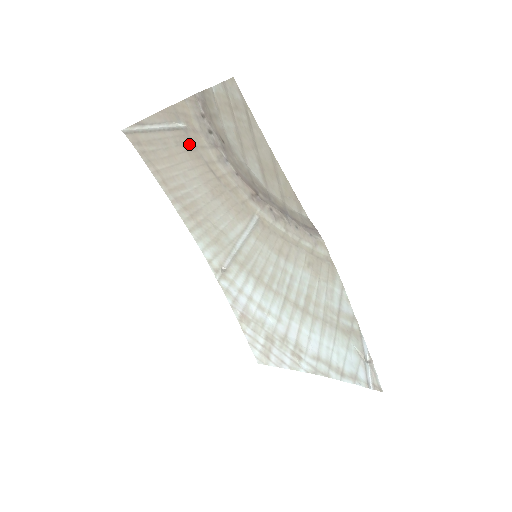
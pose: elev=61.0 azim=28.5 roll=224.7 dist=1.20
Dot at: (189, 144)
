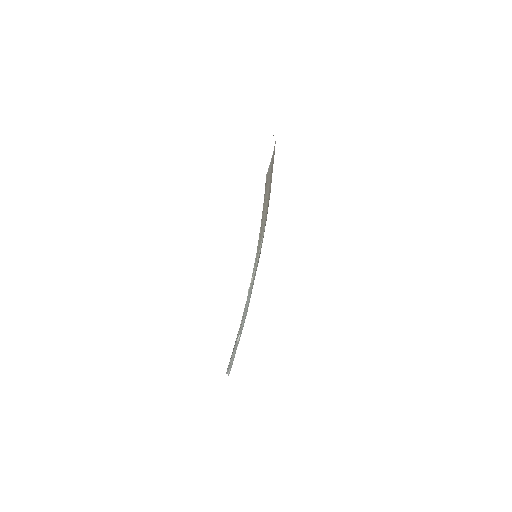
Dot at: occluded
